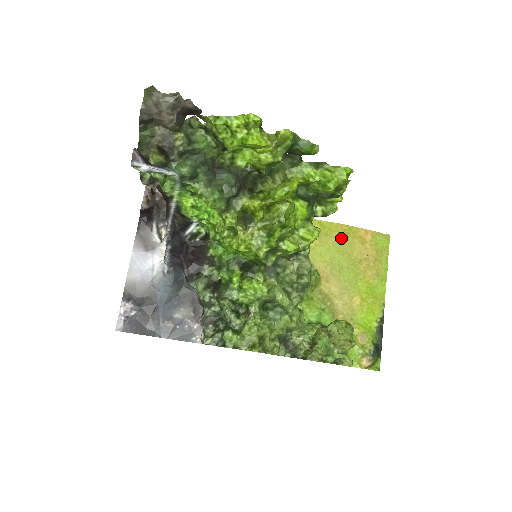
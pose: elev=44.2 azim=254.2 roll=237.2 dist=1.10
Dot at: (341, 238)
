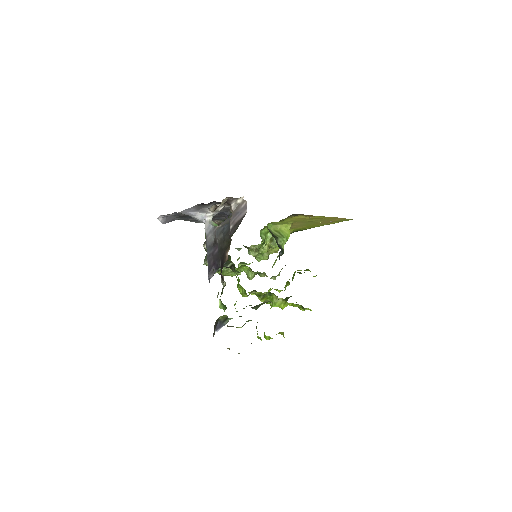
Dot at: (323, 219)
